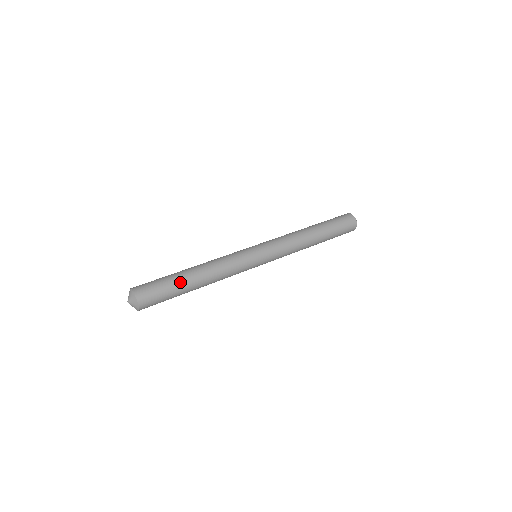
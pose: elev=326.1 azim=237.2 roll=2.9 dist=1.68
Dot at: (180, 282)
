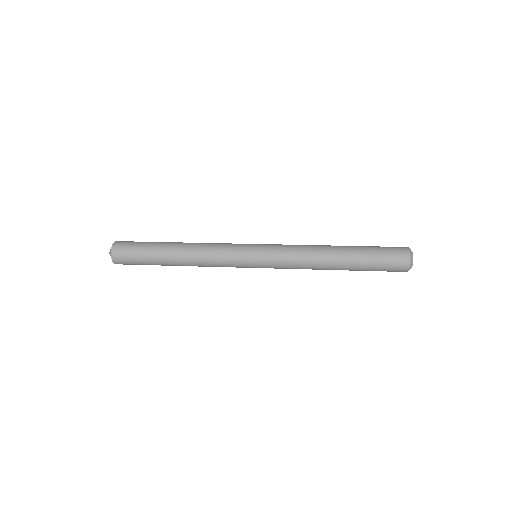
Dot at: (157, 247)
